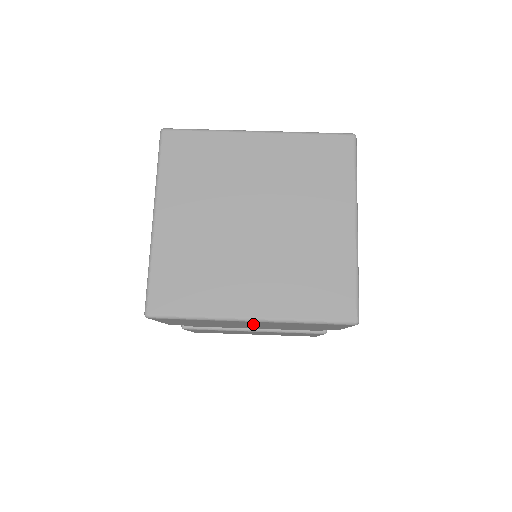
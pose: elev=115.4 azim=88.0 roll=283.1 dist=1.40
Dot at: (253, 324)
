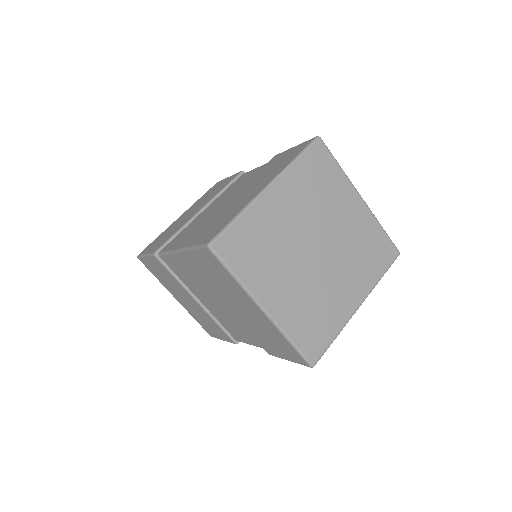
Dot at: occluded
